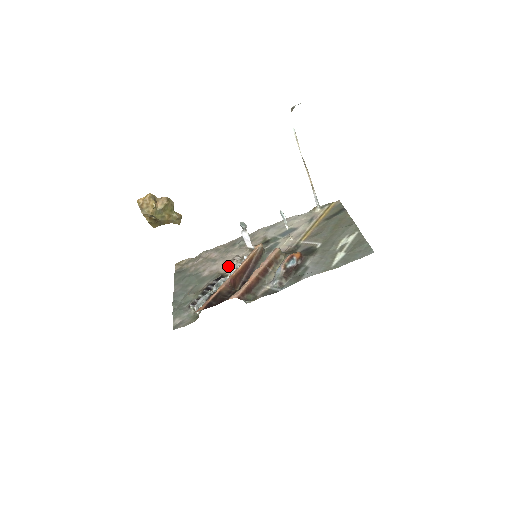
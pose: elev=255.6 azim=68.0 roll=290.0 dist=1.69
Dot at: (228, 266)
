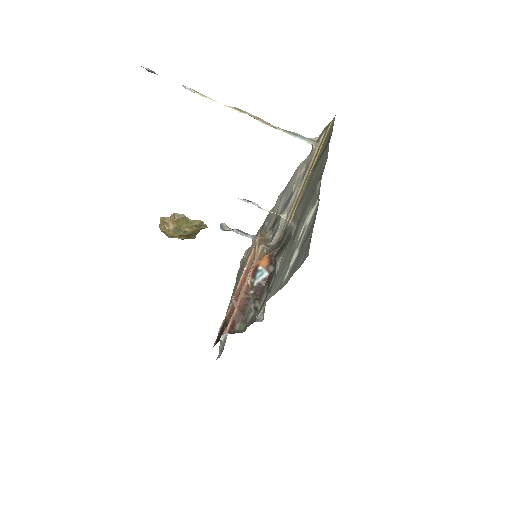
Dot at: occluded
